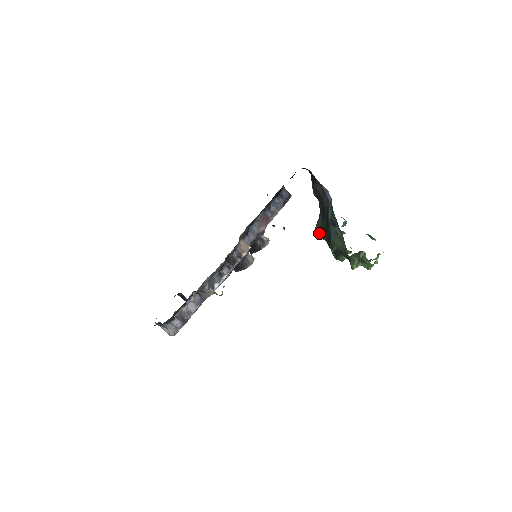
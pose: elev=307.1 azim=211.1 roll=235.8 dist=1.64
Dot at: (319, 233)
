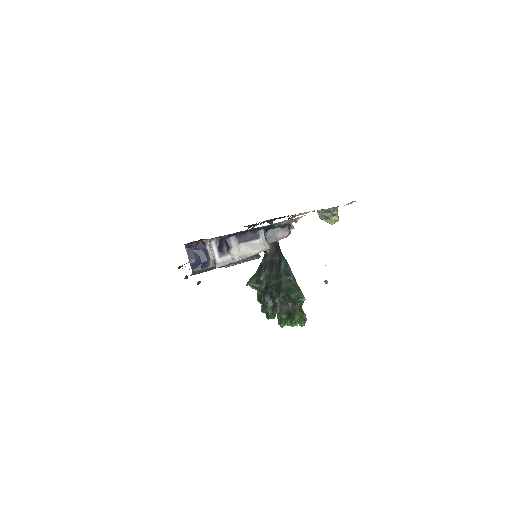
Dot at: (257, 286)
